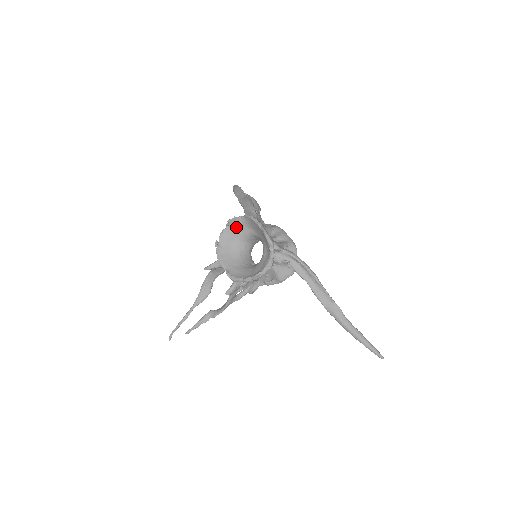
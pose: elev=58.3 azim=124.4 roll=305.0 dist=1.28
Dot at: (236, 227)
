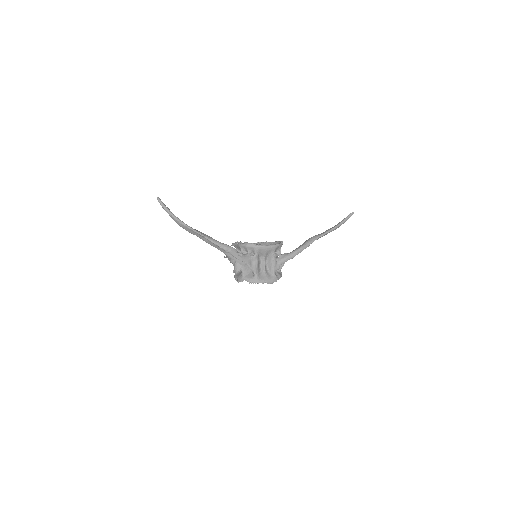
Dot at: occluded
